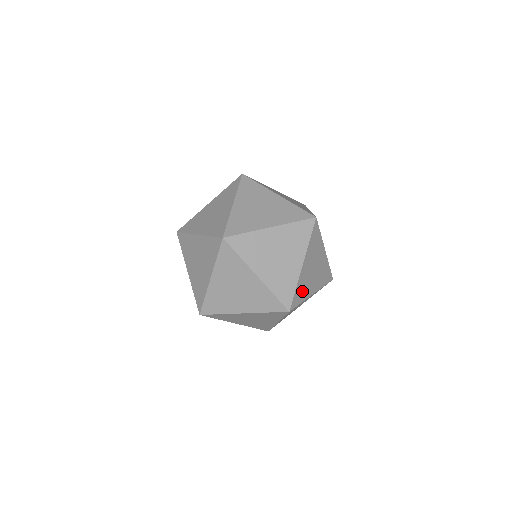
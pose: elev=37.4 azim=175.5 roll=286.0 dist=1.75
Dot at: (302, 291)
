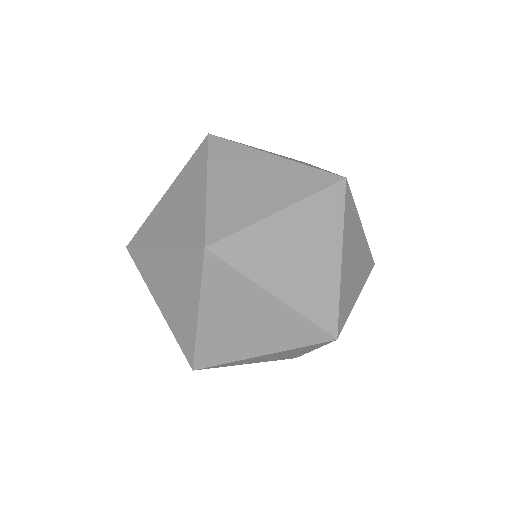
Dot at: (346, 300)
